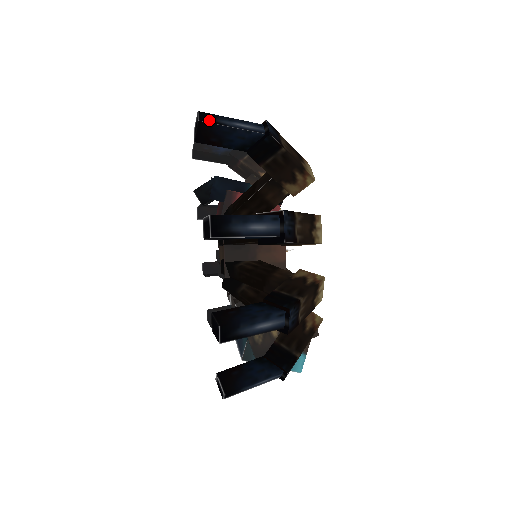
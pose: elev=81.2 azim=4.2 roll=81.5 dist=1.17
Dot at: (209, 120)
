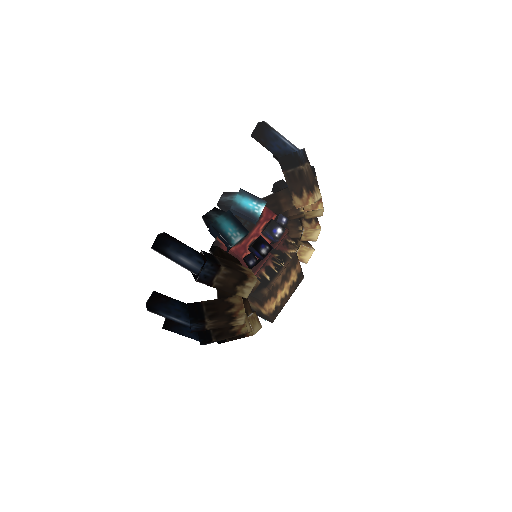
Dot at: (160, 249)
